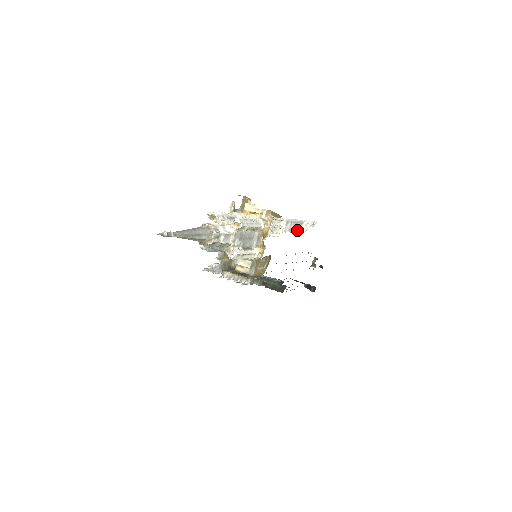
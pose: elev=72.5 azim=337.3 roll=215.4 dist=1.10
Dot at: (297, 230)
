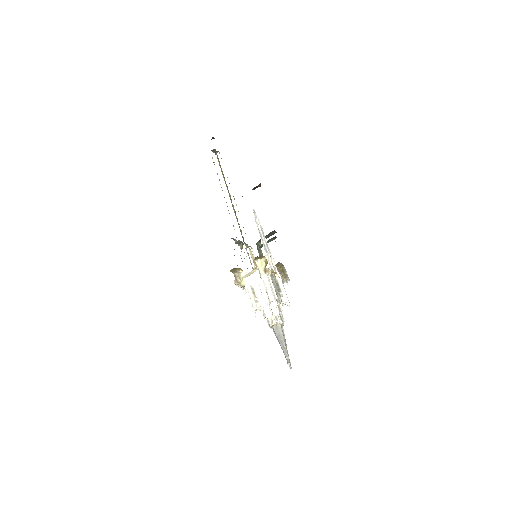
Dot at: (263, 235)
